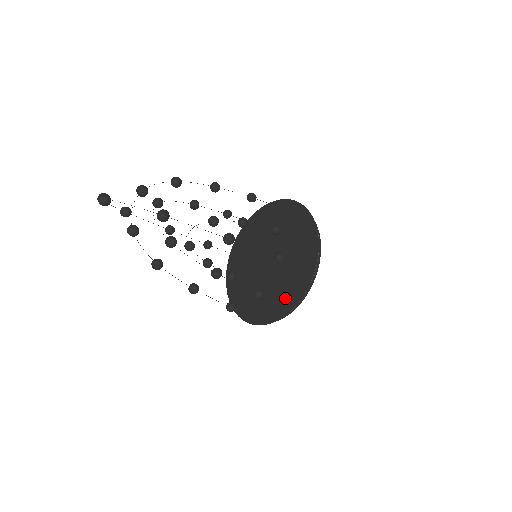
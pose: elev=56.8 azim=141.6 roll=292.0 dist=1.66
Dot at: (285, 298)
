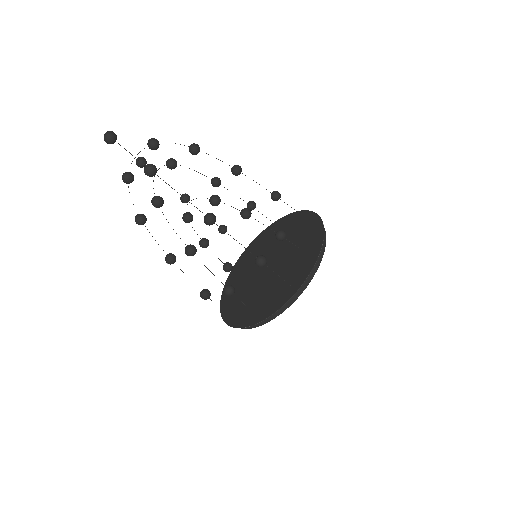
Dot at: (261, 308)
